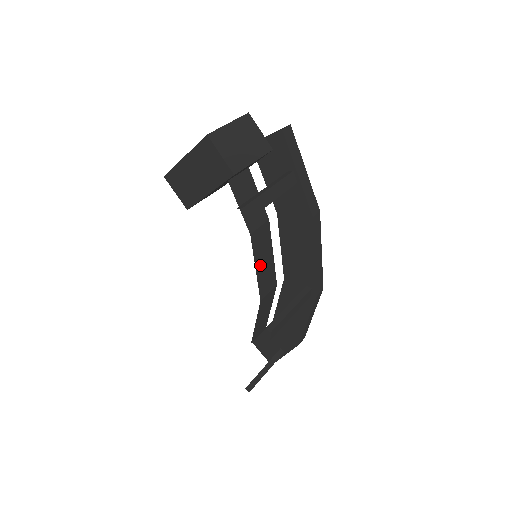
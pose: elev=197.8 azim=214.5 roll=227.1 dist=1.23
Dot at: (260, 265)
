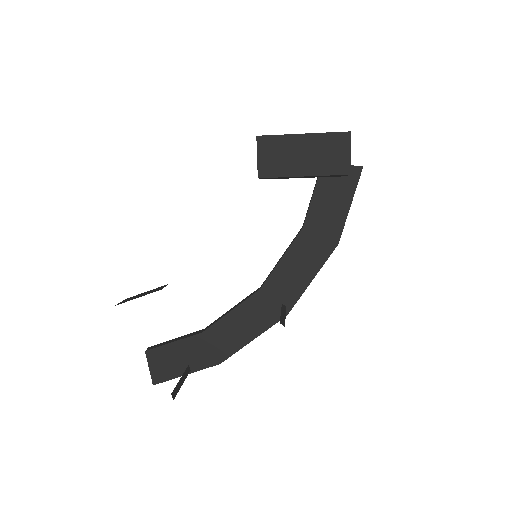
Dot at: occluded
